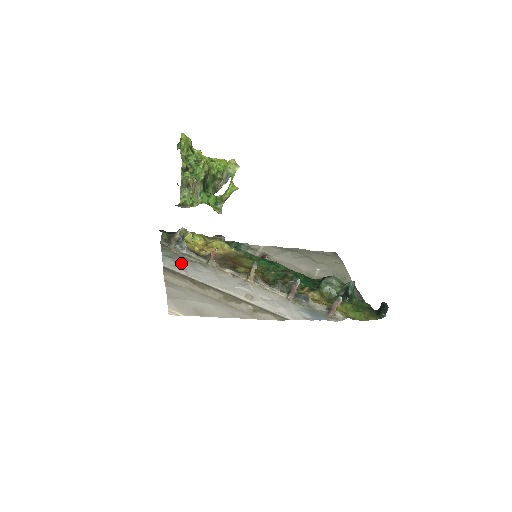
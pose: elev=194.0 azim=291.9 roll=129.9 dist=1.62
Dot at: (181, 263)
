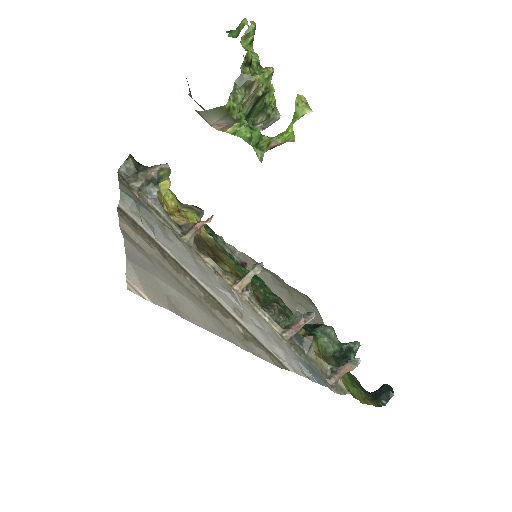
Dot at: (147, 216)
